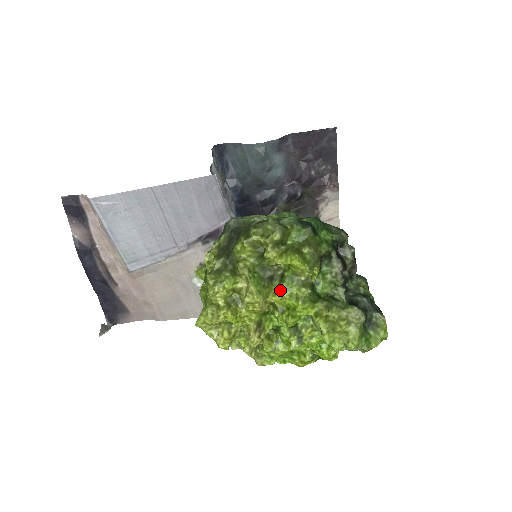
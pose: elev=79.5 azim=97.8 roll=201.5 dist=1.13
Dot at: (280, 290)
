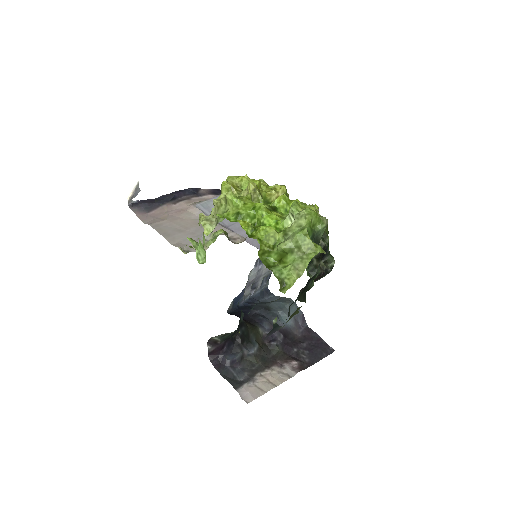
Dot at: occluded
